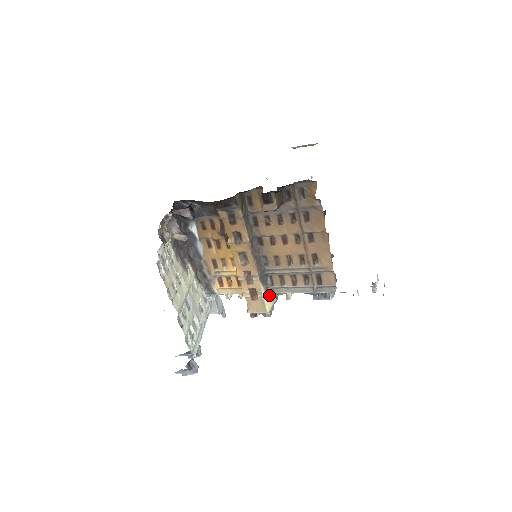
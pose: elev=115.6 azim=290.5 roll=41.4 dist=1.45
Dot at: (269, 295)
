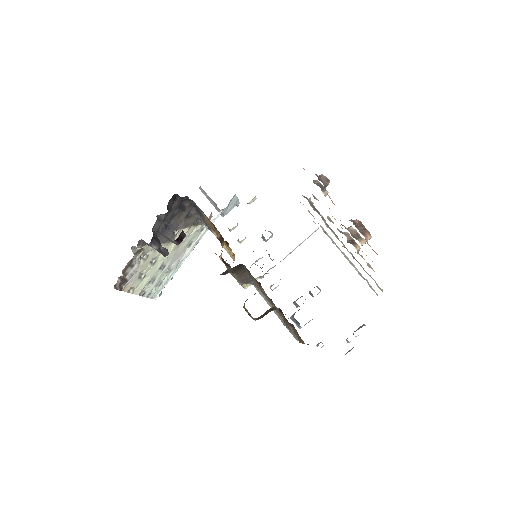
Dot at: occluded
